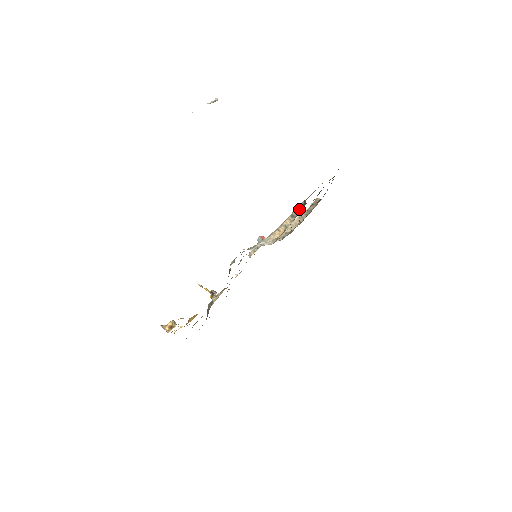
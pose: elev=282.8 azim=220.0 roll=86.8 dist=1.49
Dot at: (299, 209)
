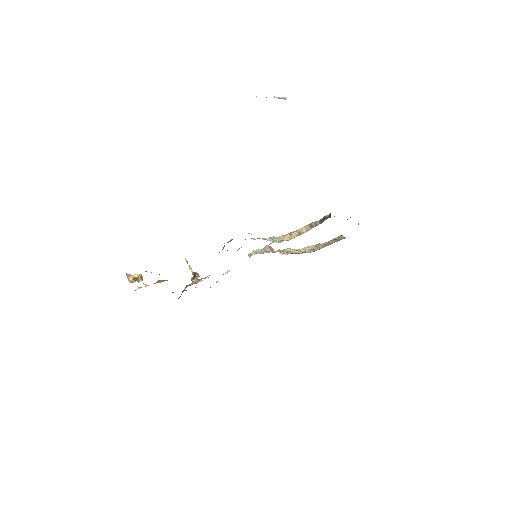
Dot at: (321, 221)
